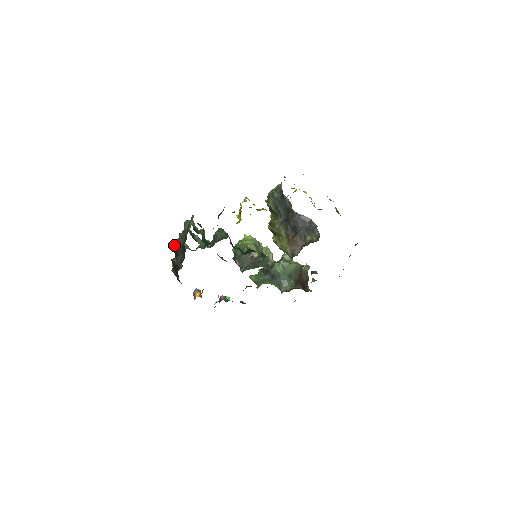
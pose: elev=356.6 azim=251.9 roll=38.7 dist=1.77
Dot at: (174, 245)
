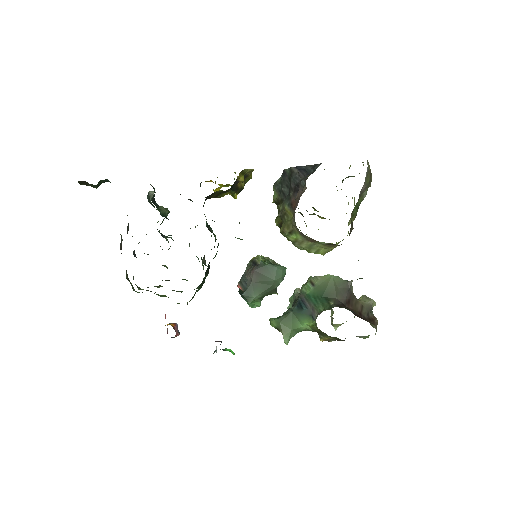
Dot at: occluded
